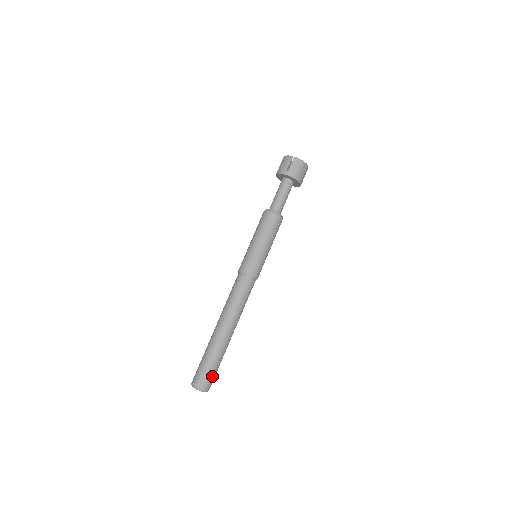
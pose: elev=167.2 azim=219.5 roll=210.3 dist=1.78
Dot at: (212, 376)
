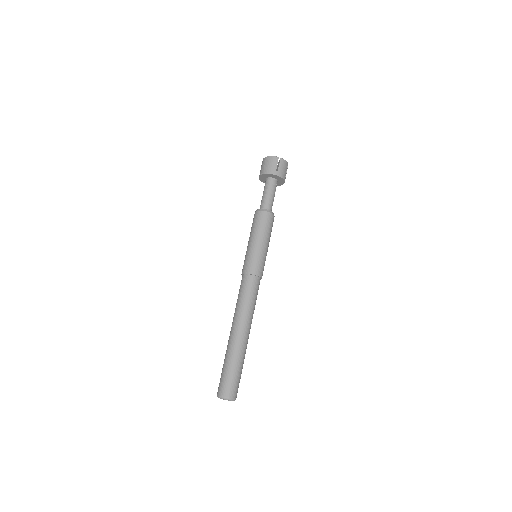
Dot at: occluded
